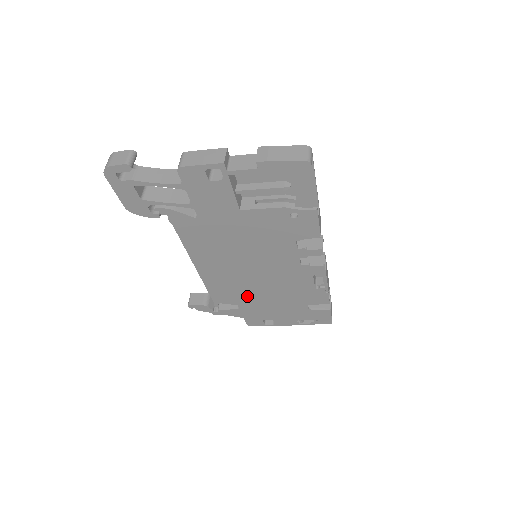
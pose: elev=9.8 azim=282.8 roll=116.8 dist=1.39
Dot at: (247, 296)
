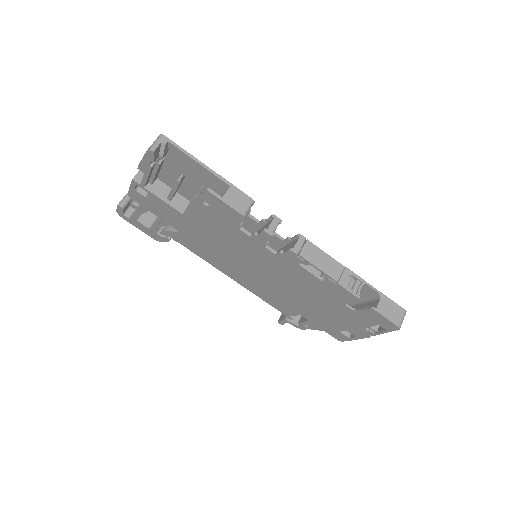
Dot at: (294, 303)
